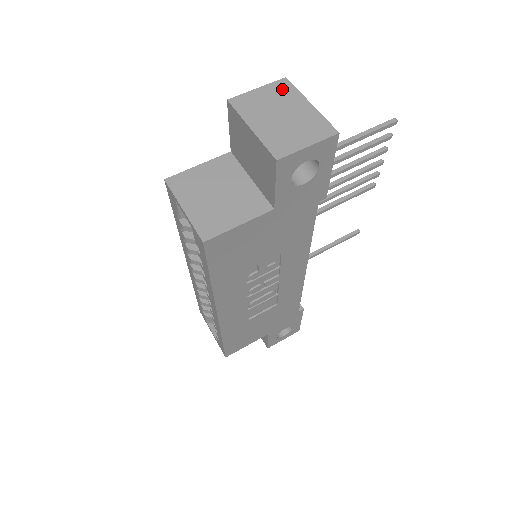
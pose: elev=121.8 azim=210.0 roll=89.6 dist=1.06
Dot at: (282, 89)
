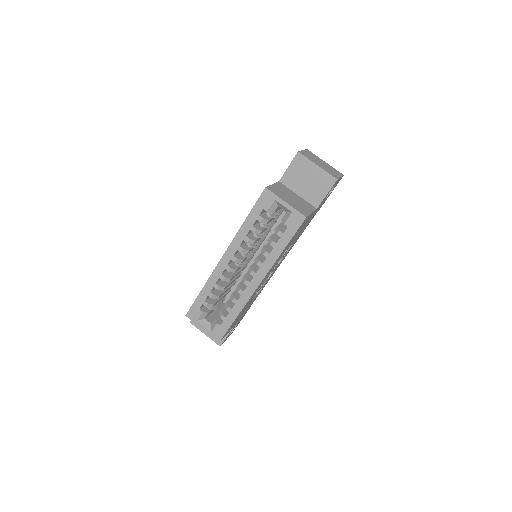
Dot at: (311, 153)
